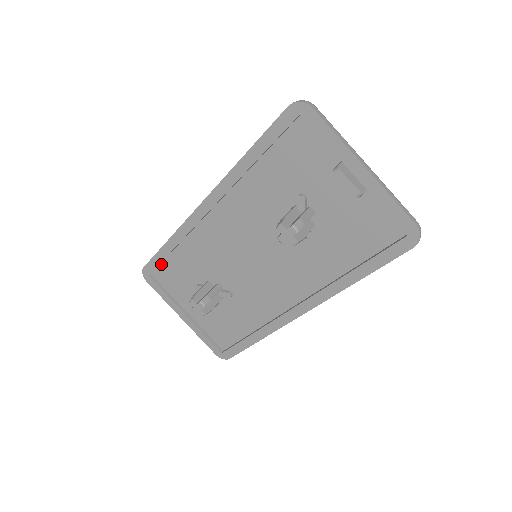
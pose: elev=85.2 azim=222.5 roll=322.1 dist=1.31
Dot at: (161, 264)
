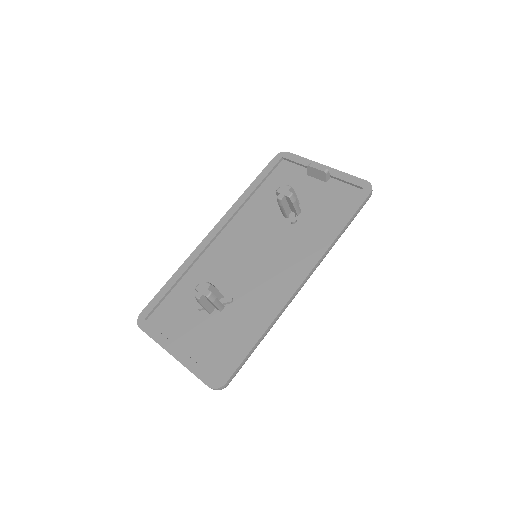
Dot at: (161, 304)
